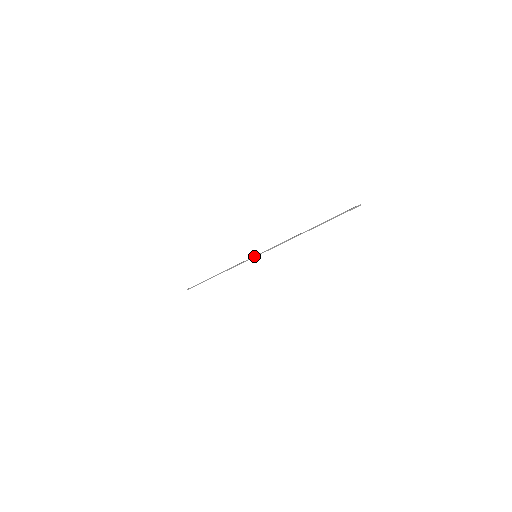
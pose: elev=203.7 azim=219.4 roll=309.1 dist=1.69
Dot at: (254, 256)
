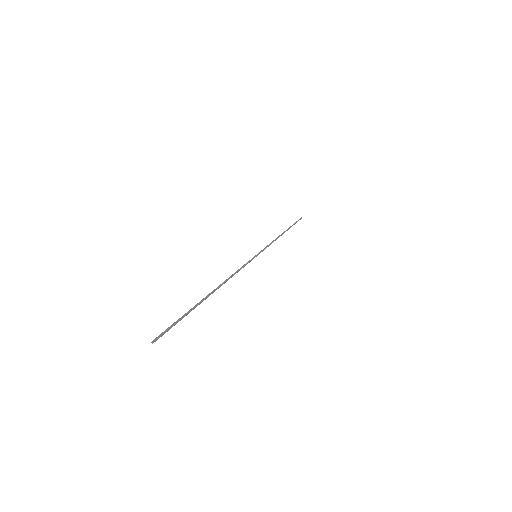
Dot at: (256, 255)
